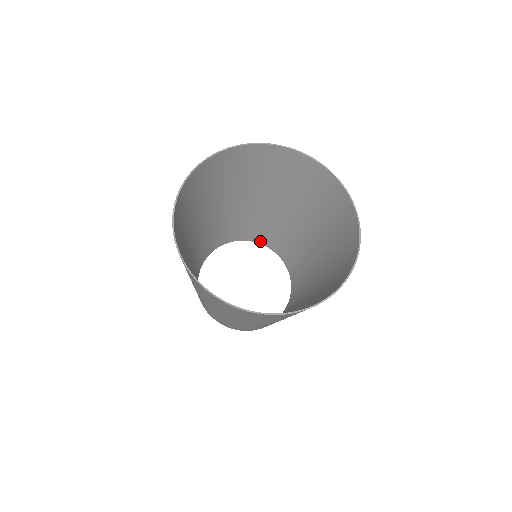
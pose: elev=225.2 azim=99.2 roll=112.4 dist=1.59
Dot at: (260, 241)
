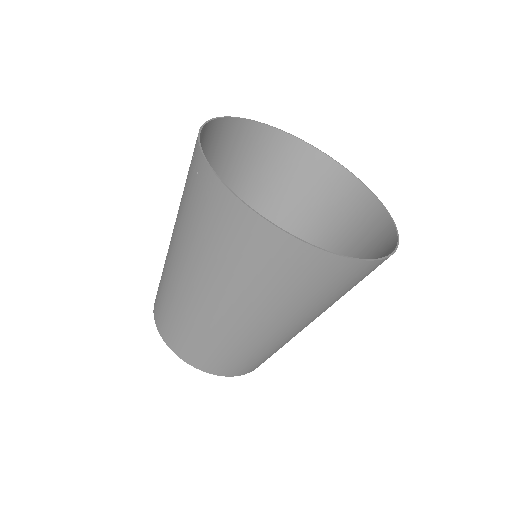
Dot at: occluded
